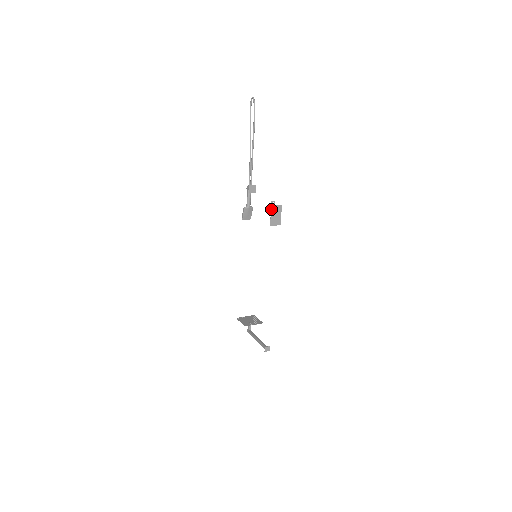
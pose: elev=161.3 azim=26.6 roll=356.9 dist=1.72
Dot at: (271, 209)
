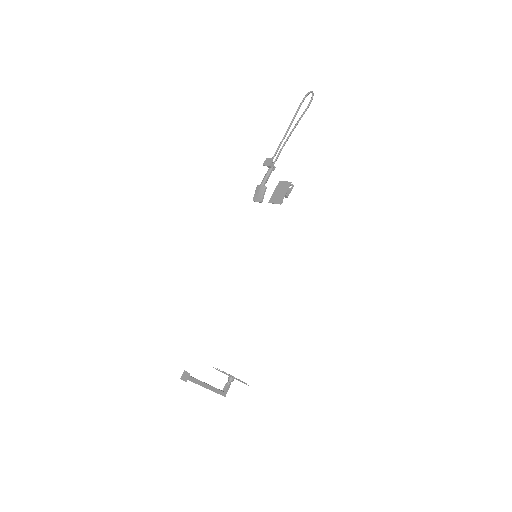
Dot at: (278, 185)
